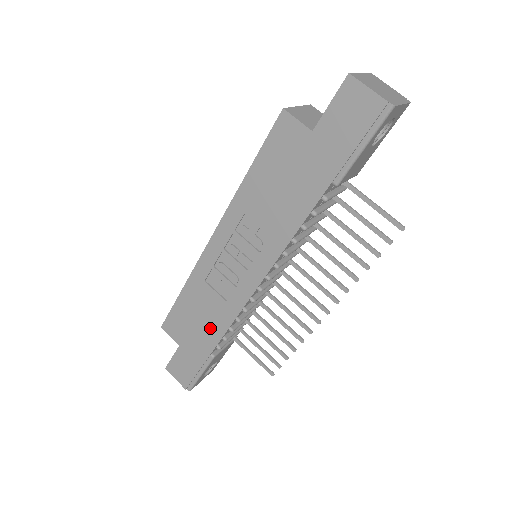
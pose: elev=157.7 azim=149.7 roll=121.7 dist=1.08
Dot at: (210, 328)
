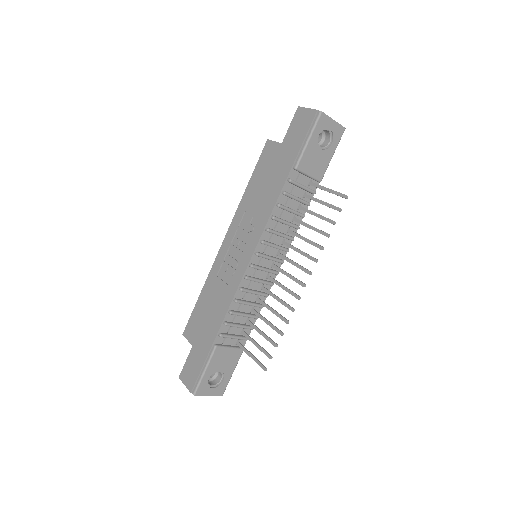
Dot at: (216, 316)
